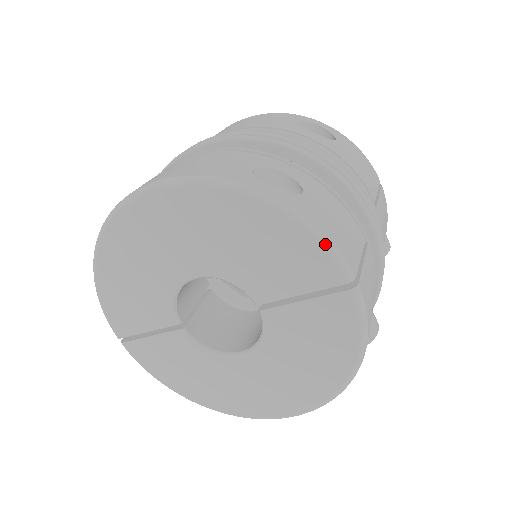
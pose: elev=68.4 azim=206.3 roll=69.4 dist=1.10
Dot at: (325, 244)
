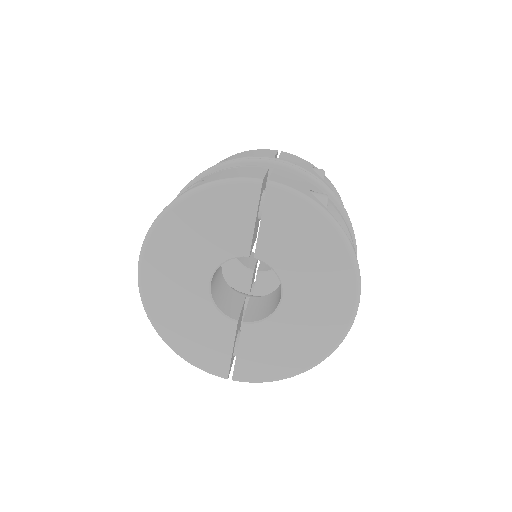
Dot at: (228, 182)
